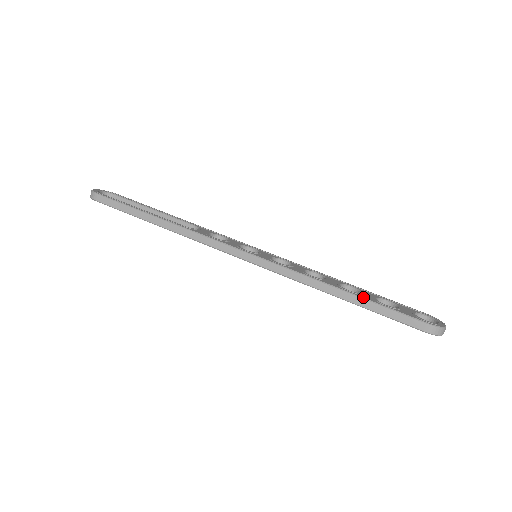
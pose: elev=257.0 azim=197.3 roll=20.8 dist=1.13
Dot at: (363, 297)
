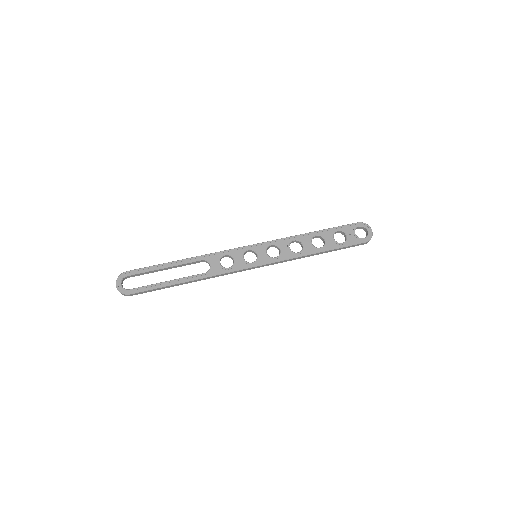
Dot at: (330, 249)
